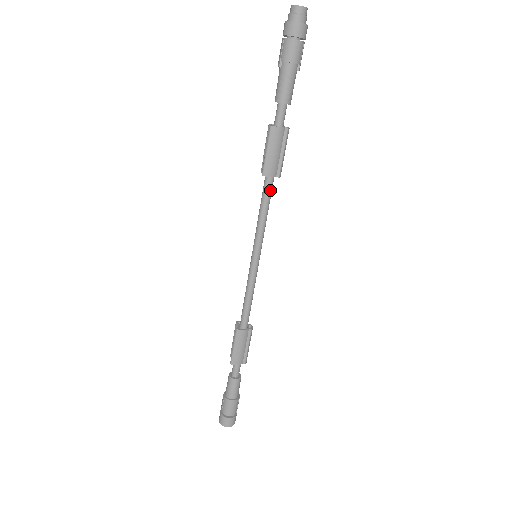
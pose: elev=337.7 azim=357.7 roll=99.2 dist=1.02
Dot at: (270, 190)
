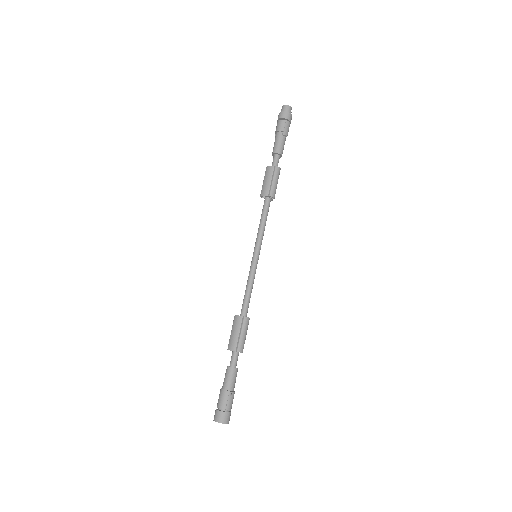
Dot at: (265, 206)
